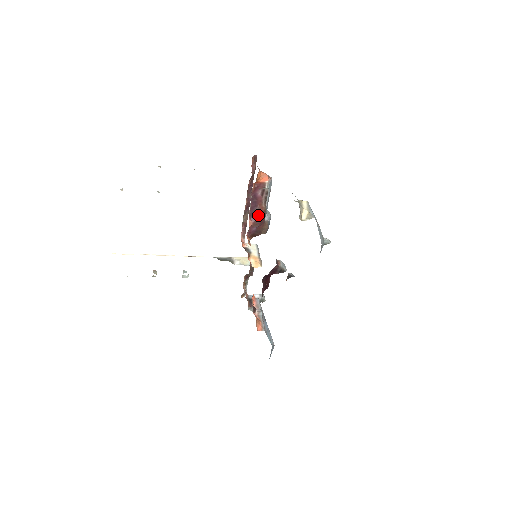
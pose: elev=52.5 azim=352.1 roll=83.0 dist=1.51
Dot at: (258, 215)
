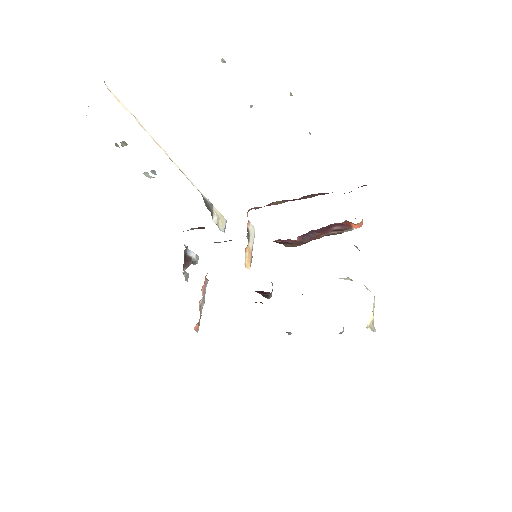
Dot at: (309, 239)
